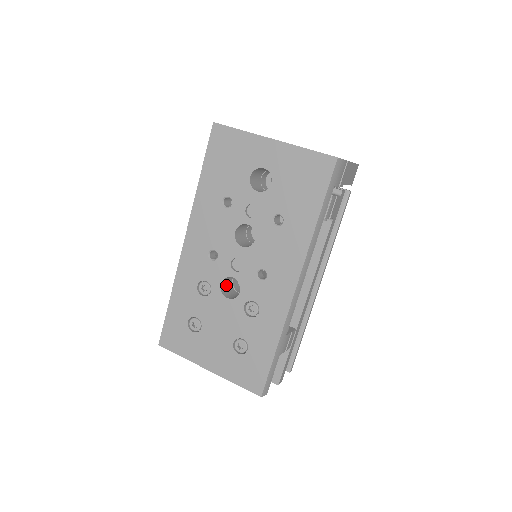
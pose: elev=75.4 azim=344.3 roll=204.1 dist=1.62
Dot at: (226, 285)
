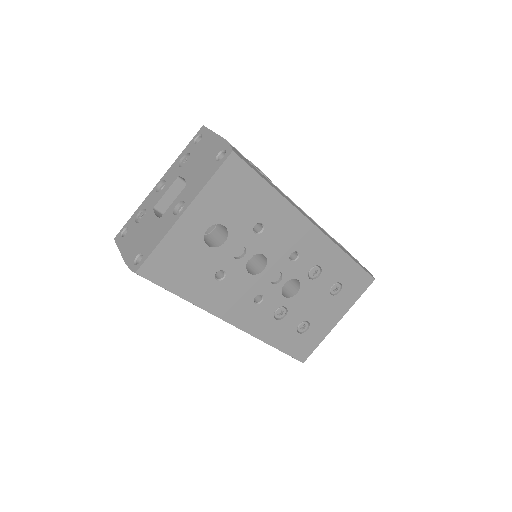
Dot at: occluded
